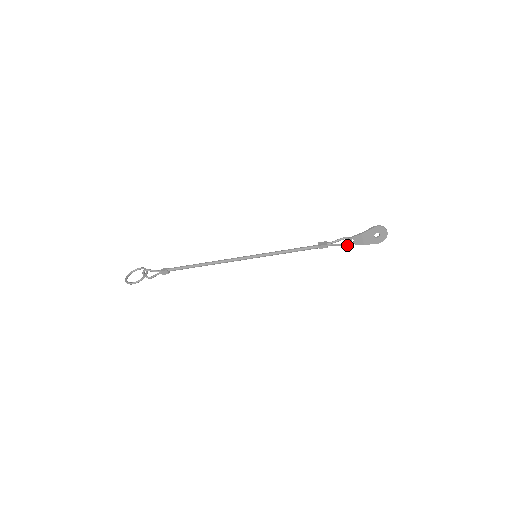
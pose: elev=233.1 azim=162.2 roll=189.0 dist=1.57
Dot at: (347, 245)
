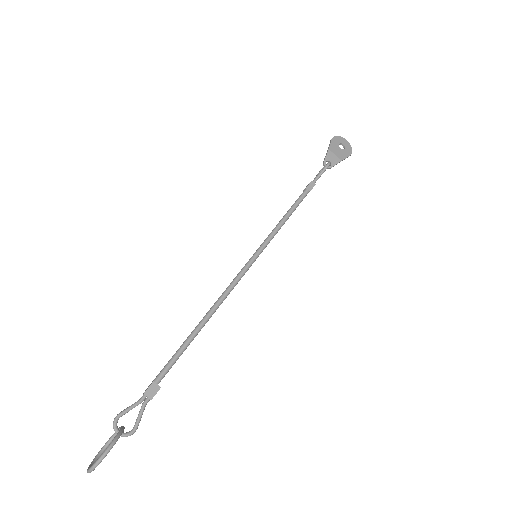
Dot at: (329, 164)
